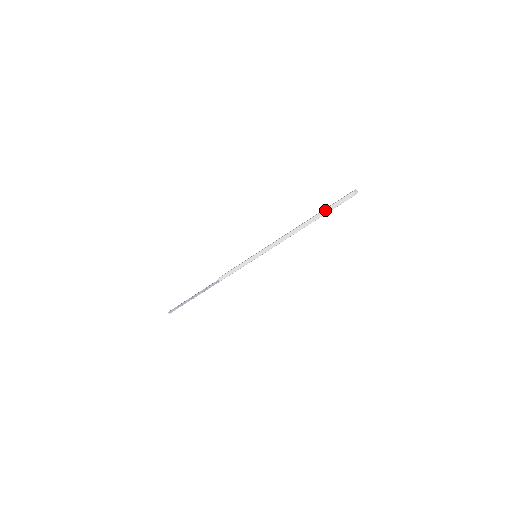
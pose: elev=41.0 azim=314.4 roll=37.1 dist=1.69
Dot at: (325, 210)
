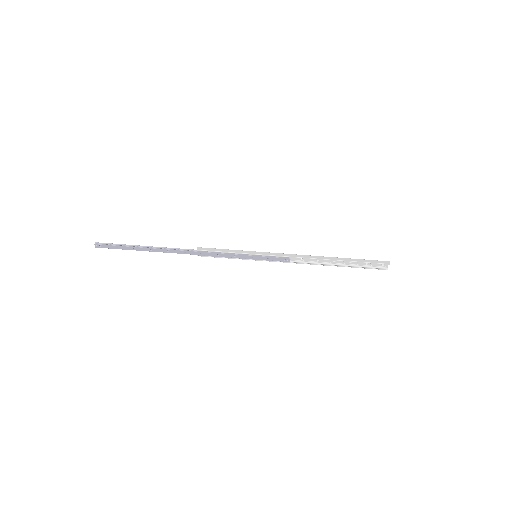
Dot at: (355, 259)
